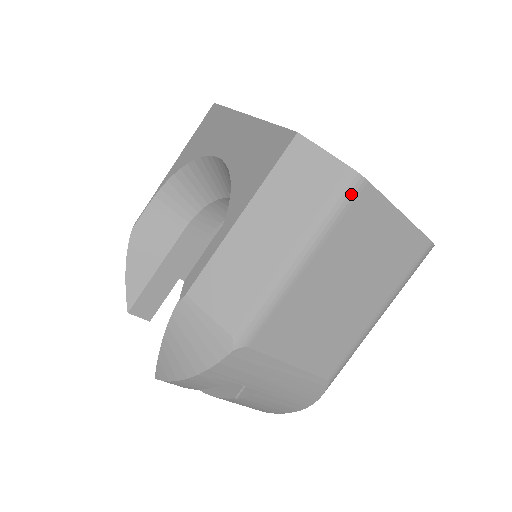
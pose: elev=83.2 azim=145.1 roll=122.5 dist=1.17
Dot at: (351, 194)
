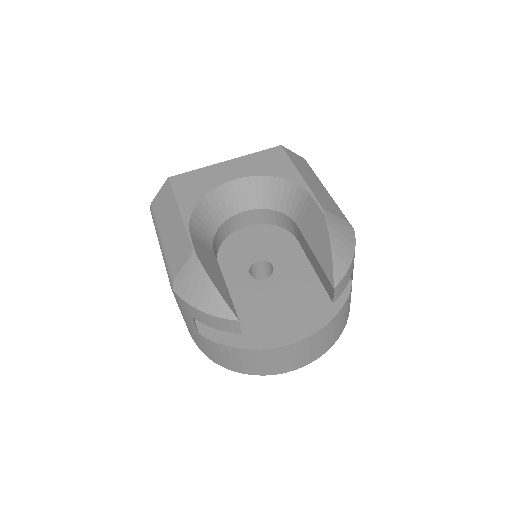
Dot at: occluded
